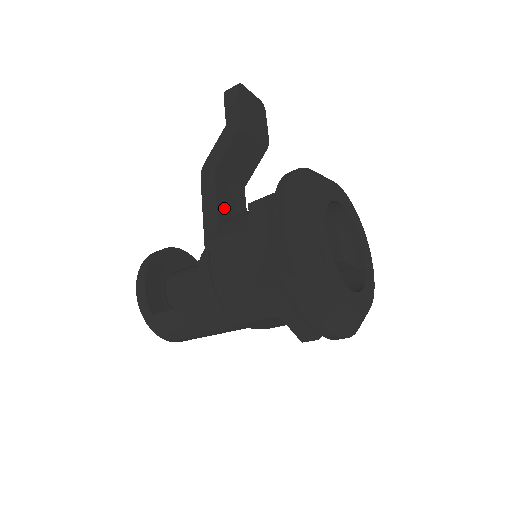
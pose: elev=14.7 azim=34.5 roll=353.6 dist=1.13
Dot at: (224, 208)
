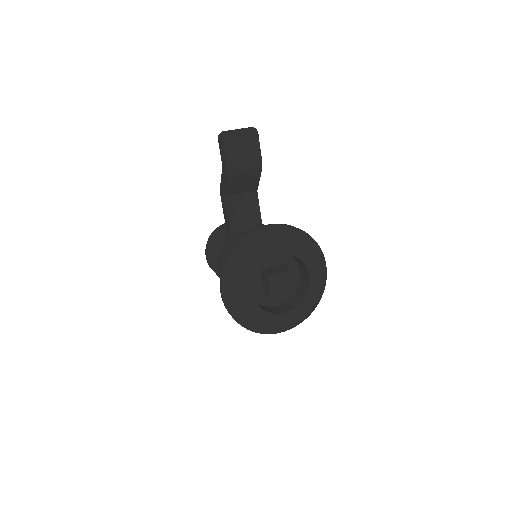
Dot at: (236, 221)
